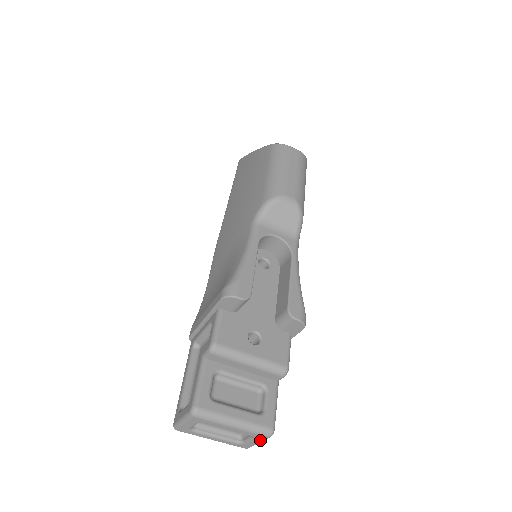
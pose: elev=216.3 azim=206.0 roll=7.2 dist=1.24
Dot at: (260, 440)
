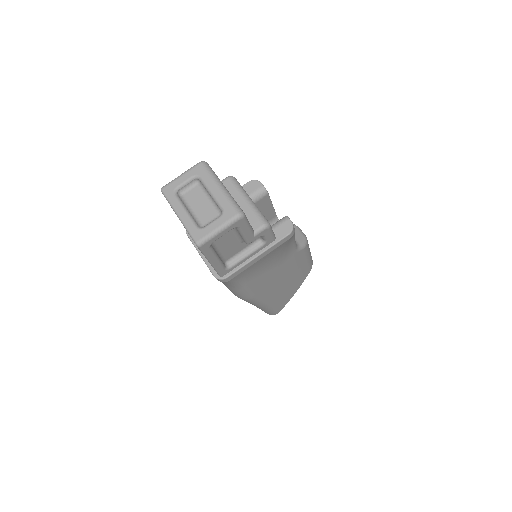
Dot at: (225, 220)
